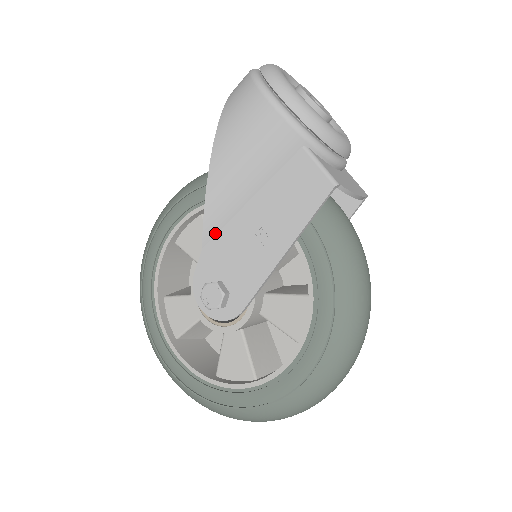
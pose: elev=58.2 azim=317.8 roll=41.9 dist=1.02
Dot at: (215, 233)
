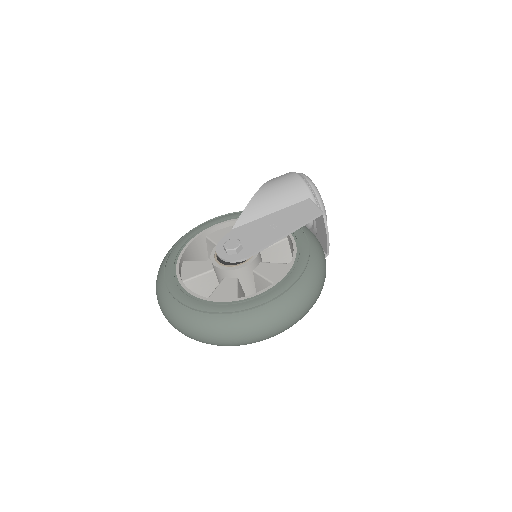
Dot at: (244, 223)
